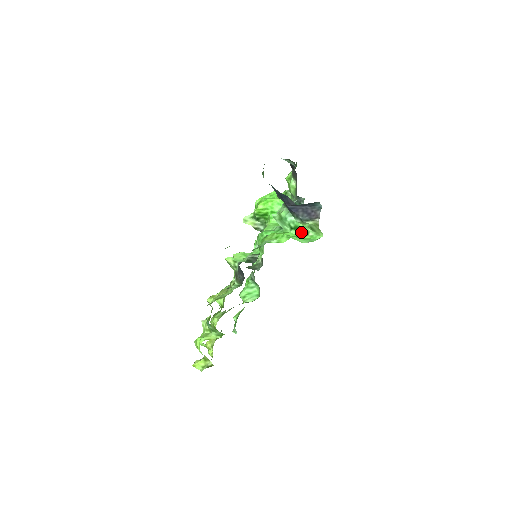
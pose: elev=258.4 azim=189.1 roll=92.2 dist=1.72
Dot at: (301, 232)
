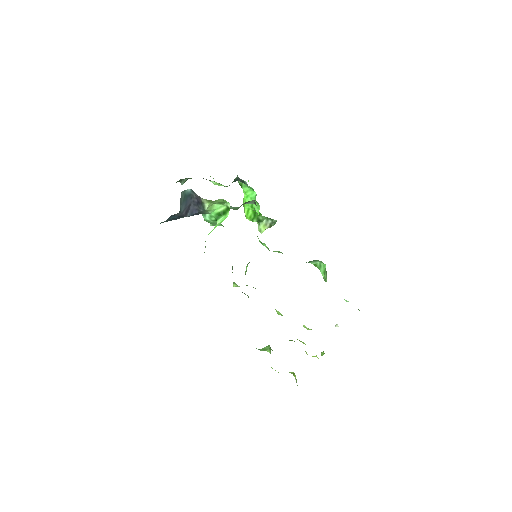
Dot at: (225, 213)
